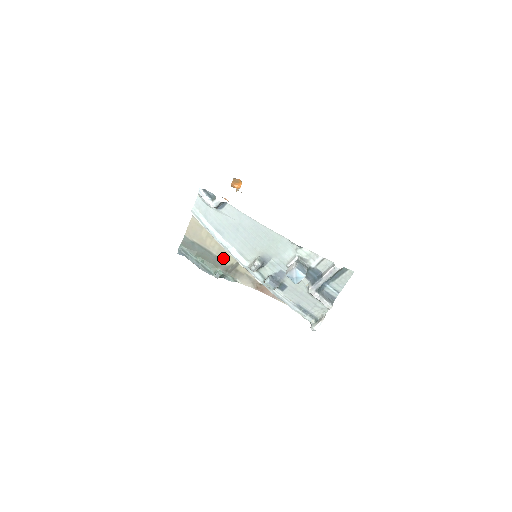
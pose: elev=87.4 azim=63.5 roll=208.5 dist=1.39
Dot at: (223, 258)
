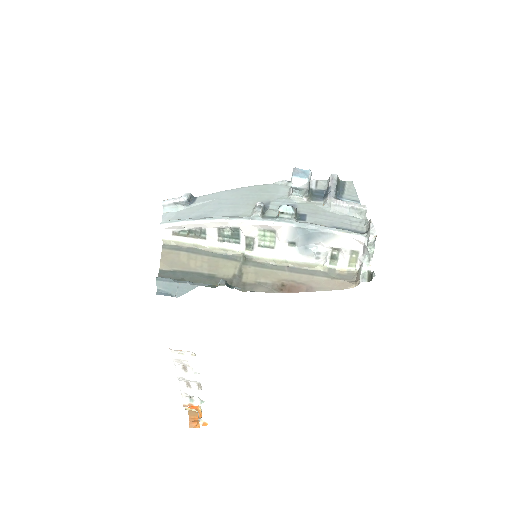
Dot at: (219, 273)
